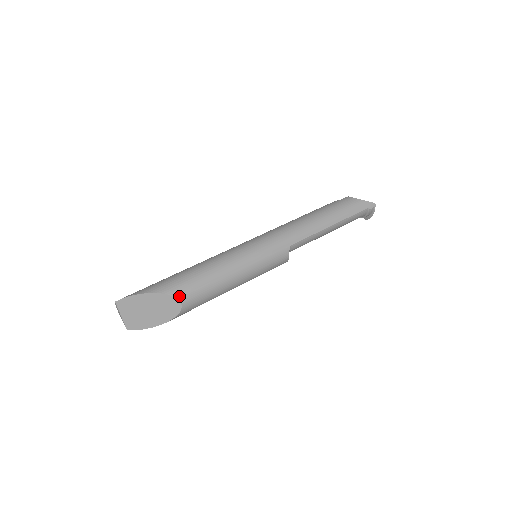
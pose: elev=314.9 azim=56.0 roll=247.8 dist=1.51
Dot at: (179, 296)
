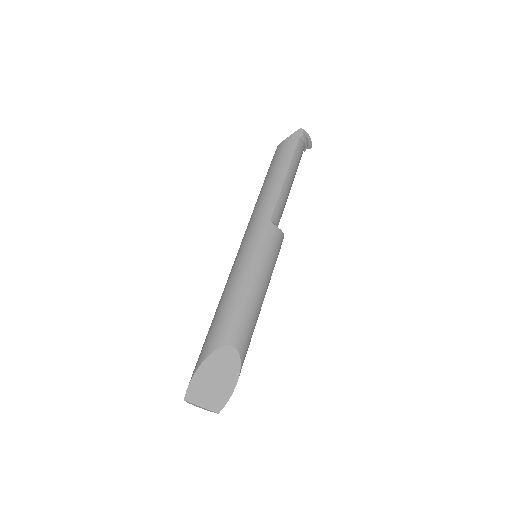
Dot at: (225, 343)
